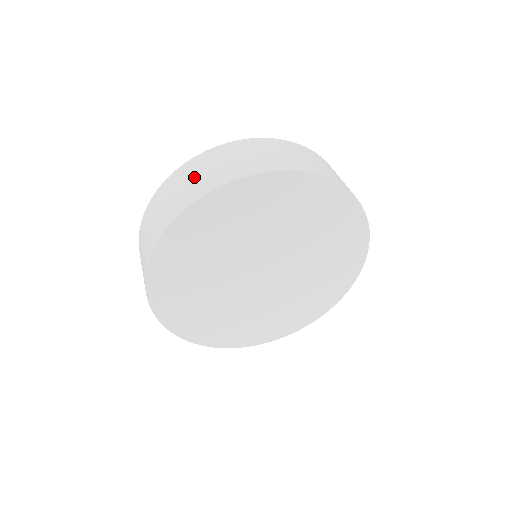
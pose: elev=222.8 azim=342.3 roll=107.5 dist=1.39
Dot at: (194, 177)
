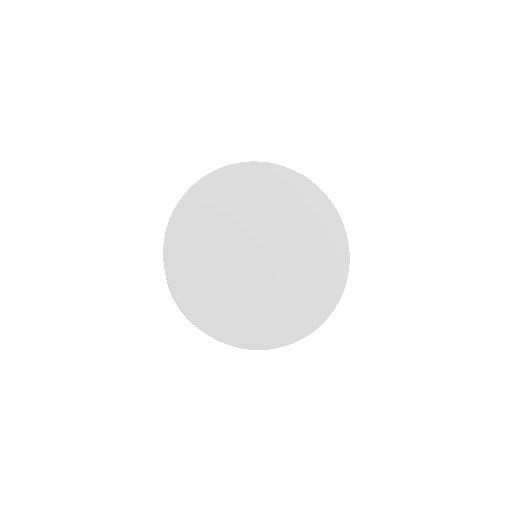
Dot at: occluded
